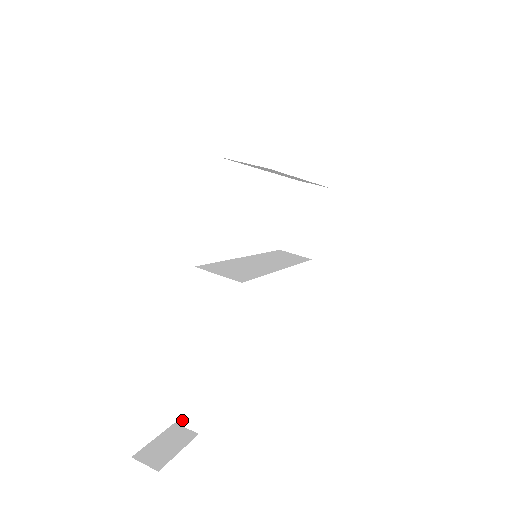
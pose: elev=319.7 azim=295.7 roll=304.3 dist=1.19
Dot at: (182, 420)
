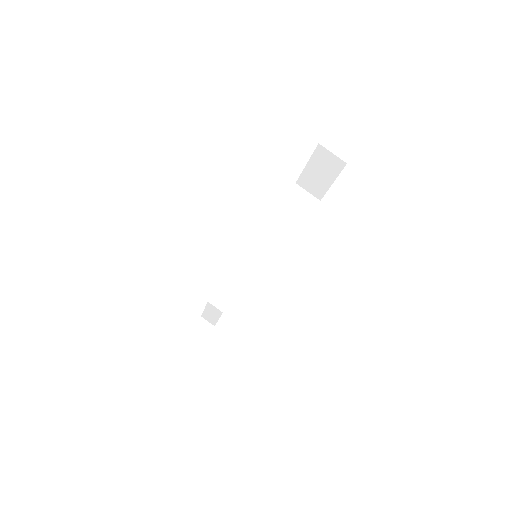
Dot at: (205, 318)
